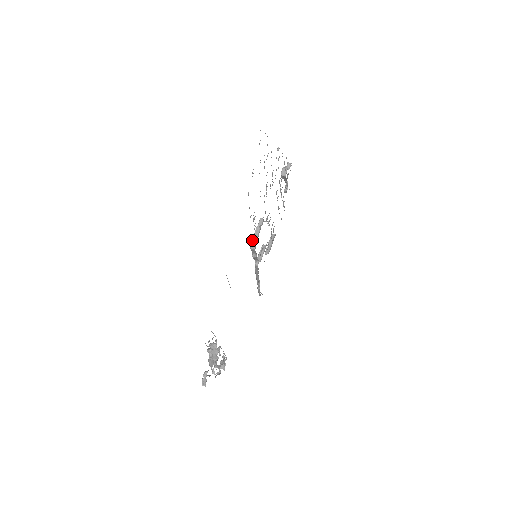
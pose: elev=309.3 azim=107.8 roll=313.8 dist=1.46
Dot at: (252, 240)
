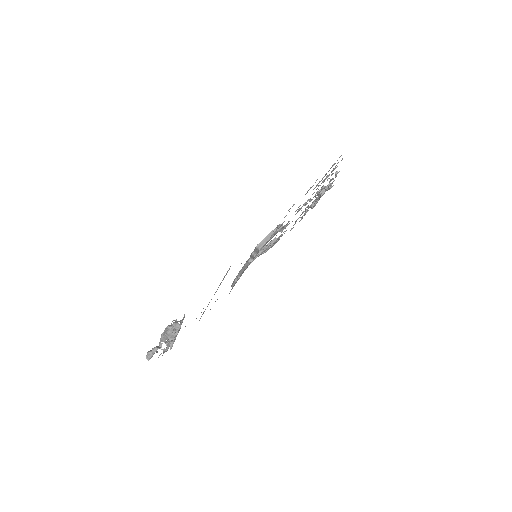
Dot at: (262, 240)
